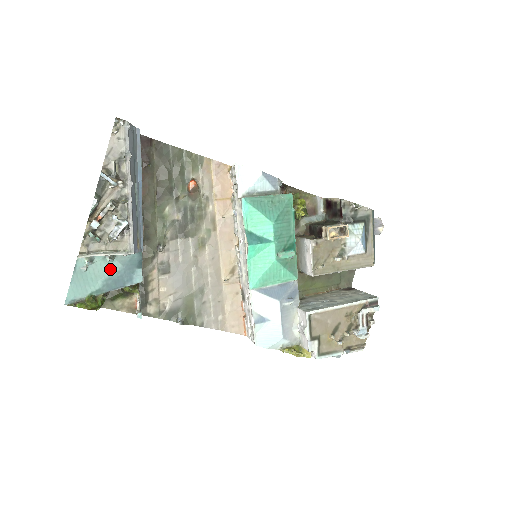
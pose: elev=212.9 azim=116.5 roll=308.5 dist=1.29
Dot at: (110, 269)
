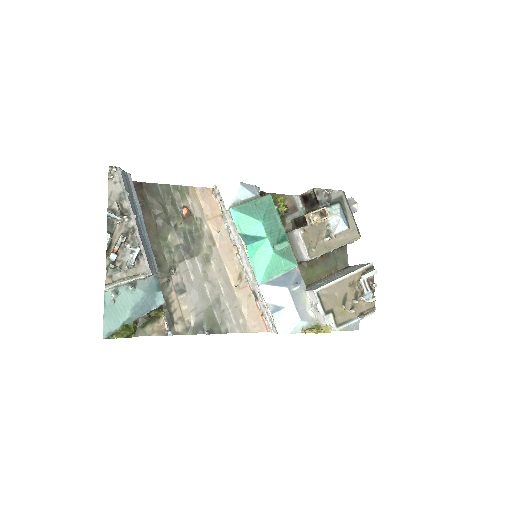
Dot at: (134, 297)
